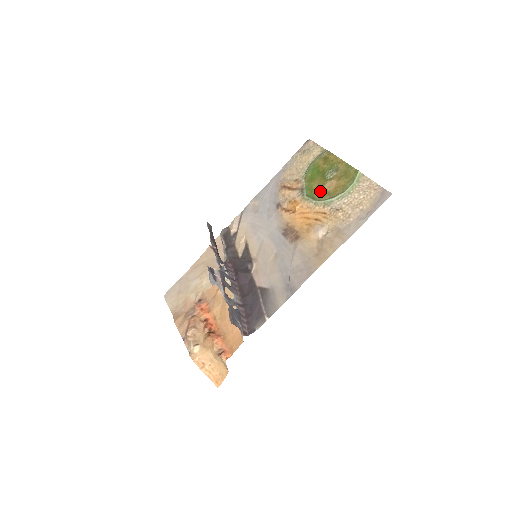
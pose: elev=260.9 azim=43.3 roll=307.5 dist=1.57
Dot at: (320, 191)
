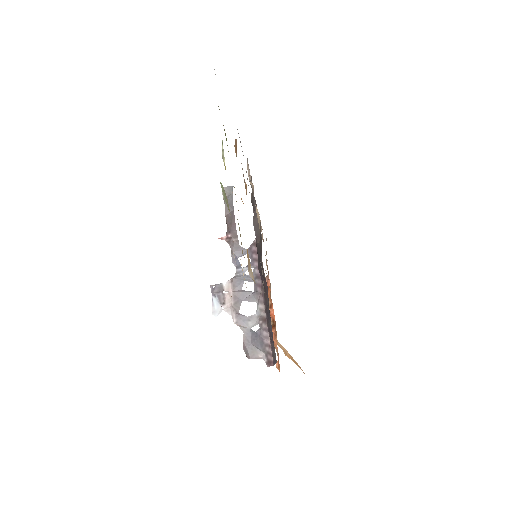
Dot at: occluded
